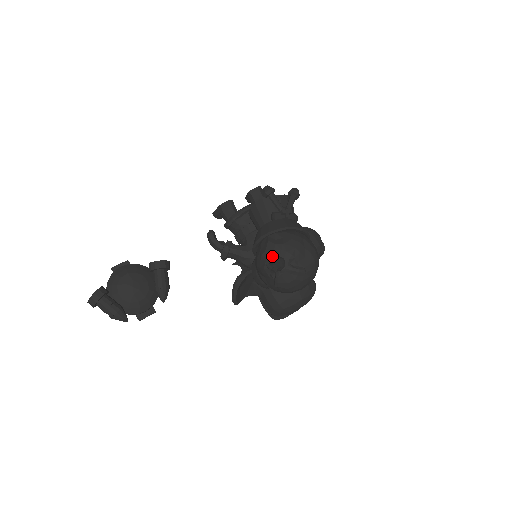
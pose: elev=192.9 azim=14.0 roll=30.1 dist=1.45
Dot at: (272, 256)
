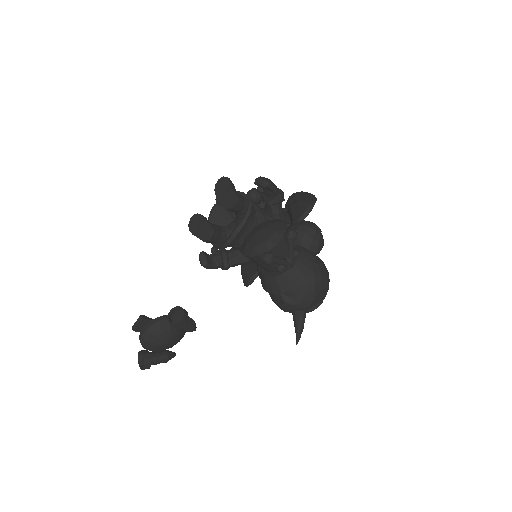
Dot at: (292, 311)
